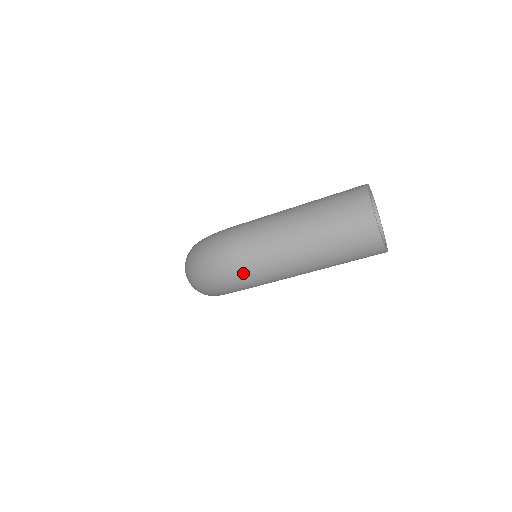
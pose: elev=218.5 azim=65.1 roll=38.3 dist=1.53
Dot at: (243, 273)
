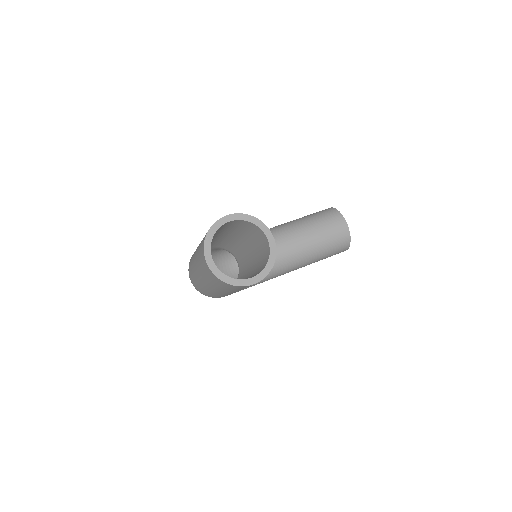
Dot at: (199, 291)
